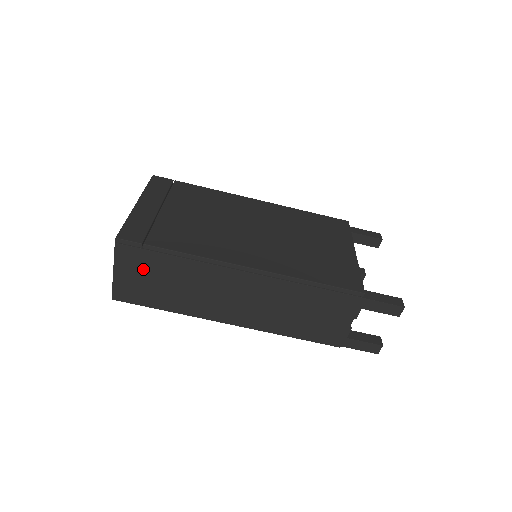
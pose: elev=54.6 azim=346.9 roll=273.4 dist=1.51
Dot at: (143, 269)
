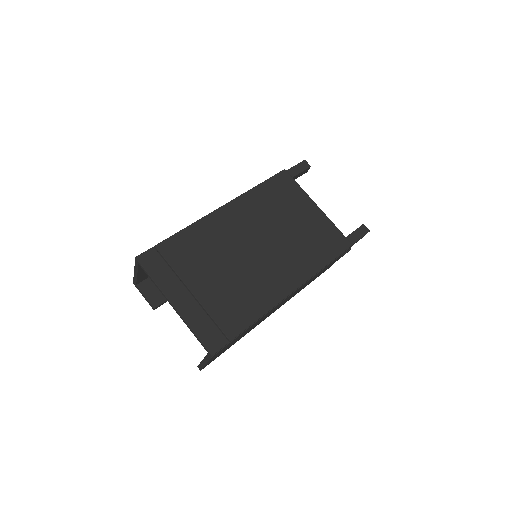
Dot at: (226, 347)
